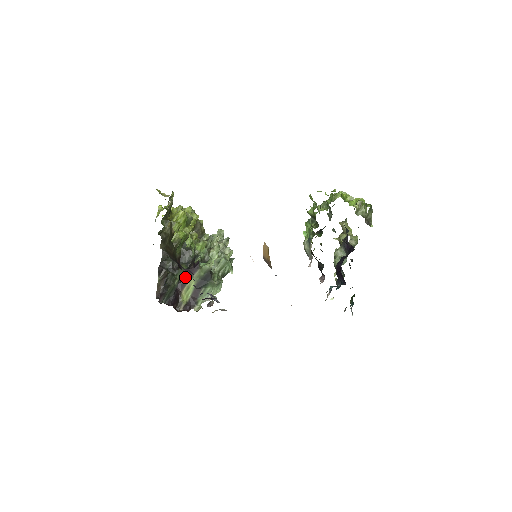
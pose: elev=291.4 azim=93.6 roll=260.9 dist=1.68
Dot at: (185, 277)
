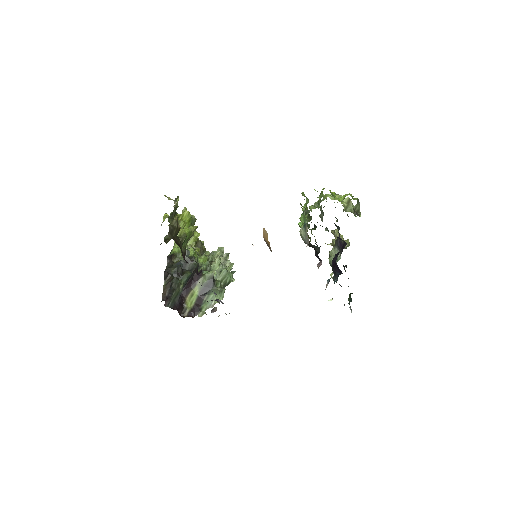
Dot at: occluded
